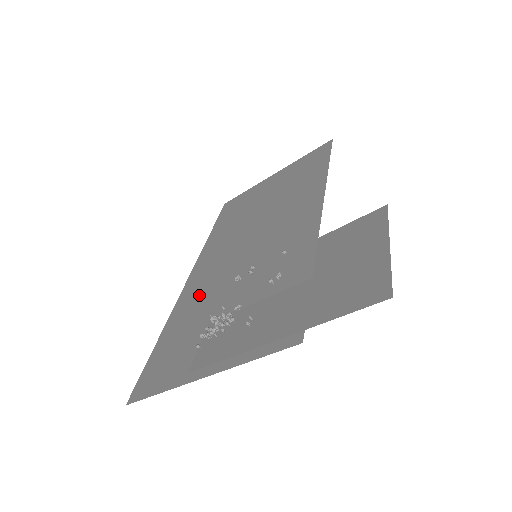
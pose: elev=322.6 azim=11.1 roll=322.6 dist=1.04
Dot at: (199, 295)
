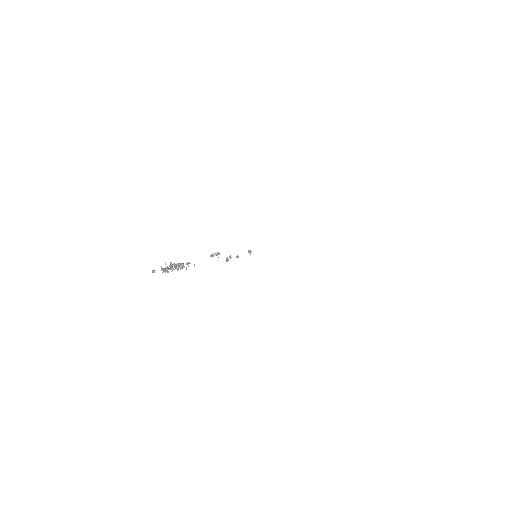
Dot at: occluded
